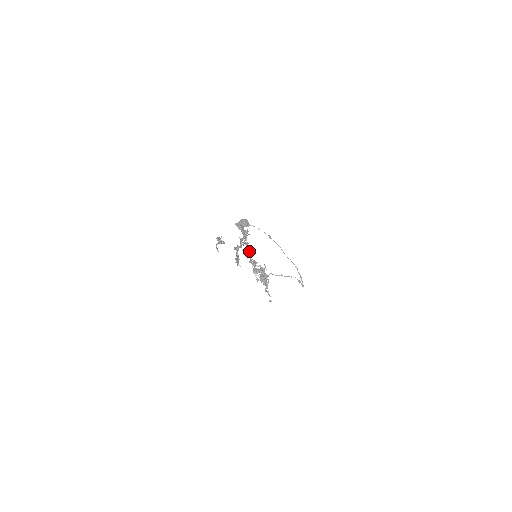
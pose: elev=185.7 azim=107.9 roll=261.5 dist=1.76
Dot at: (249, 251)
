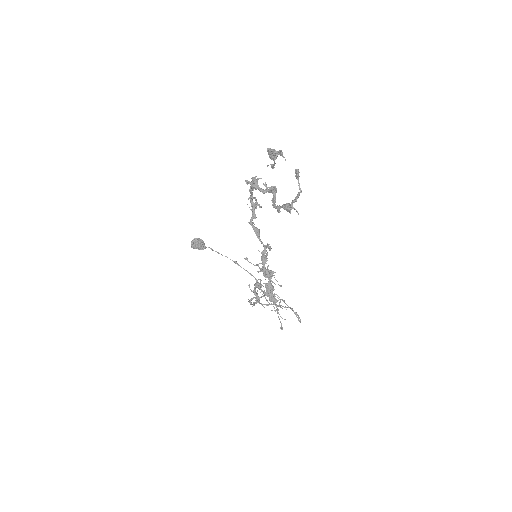
Dot at: (259, 235)
